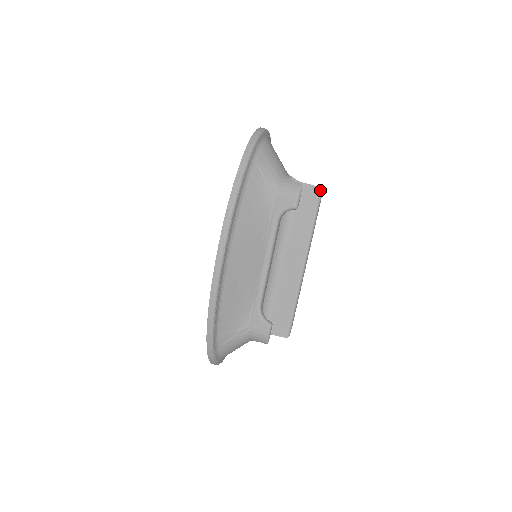
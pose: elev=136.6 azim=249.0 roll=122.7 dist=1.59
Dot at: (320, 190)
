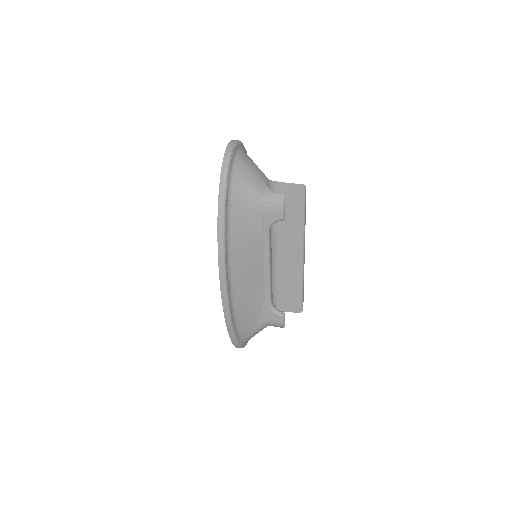
Dot at: (303, 187)
